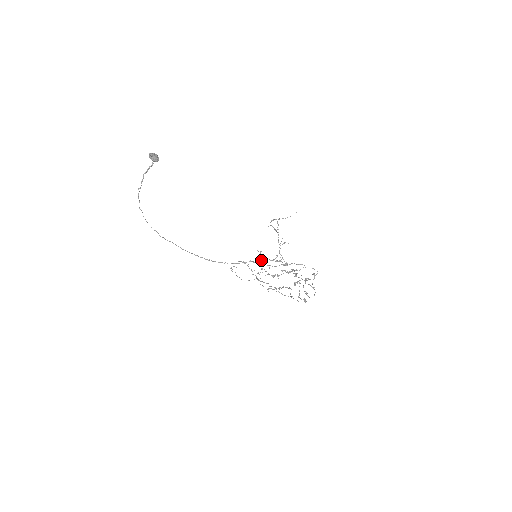
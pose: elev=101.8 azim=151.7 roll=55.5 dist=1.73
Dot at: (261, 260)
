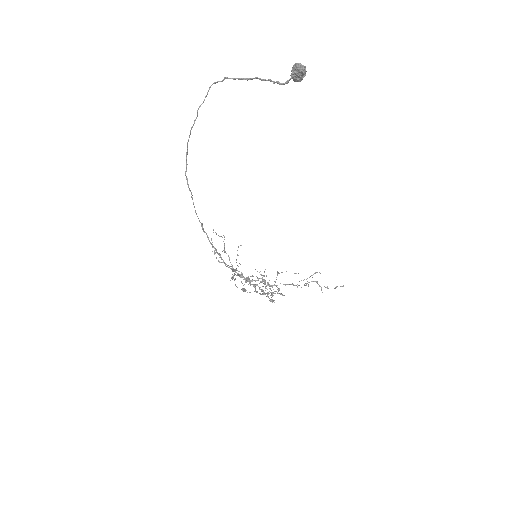
Dot at: occluded
